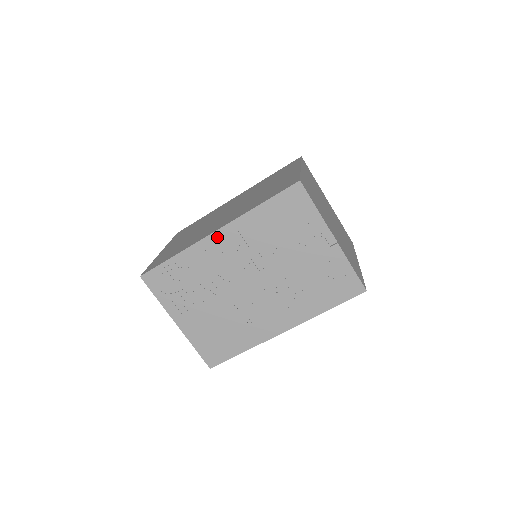
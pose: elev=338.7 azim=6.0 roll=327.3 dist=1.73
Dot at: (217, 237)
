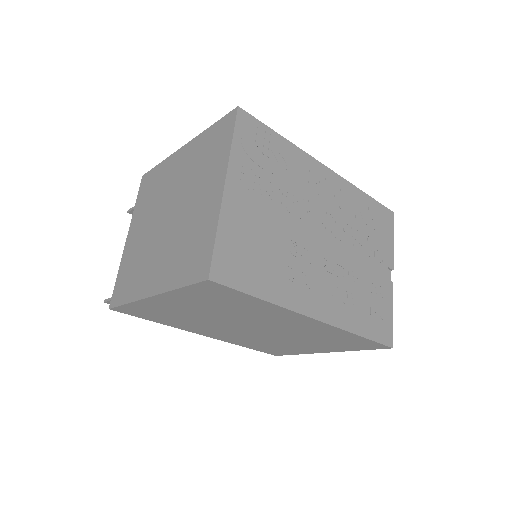
Dot at: (326, 172)
